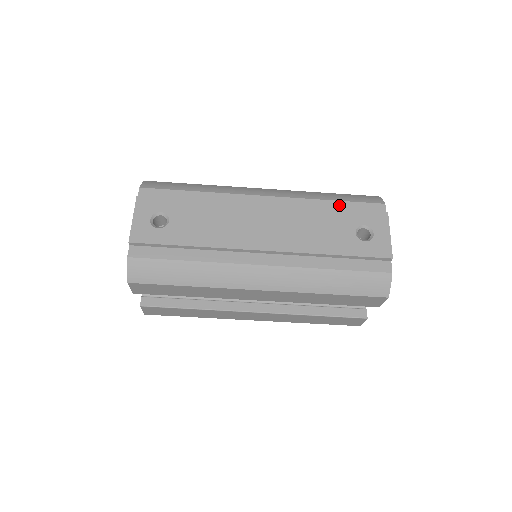
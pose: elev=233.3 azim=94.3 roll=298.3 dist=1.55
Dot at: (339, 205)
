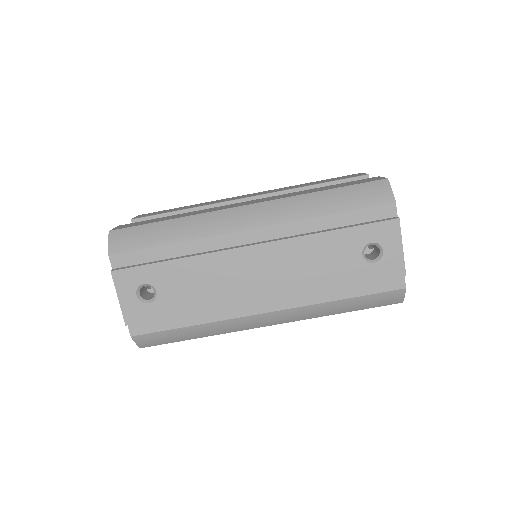
Dot at: (340, 219)
